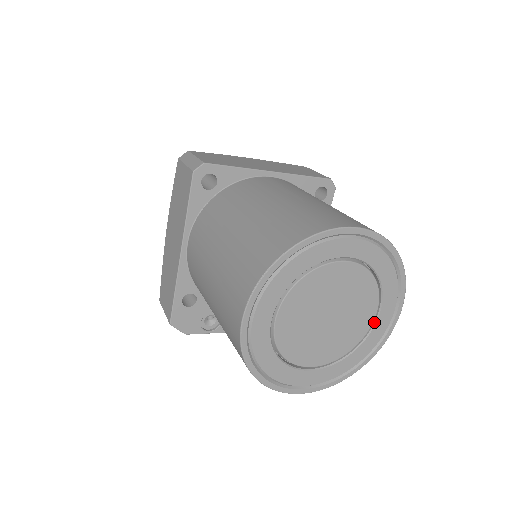
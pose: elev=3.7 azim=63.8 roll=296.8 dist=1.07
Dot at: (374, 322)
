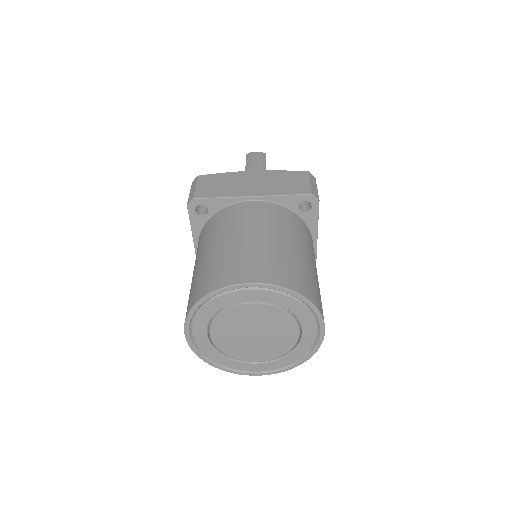
Dot at: (301, 337)
